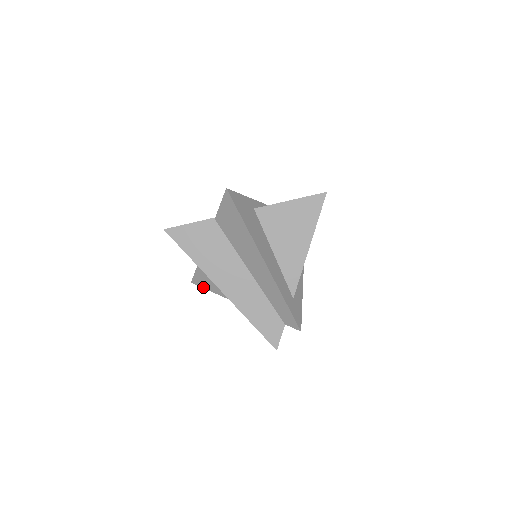
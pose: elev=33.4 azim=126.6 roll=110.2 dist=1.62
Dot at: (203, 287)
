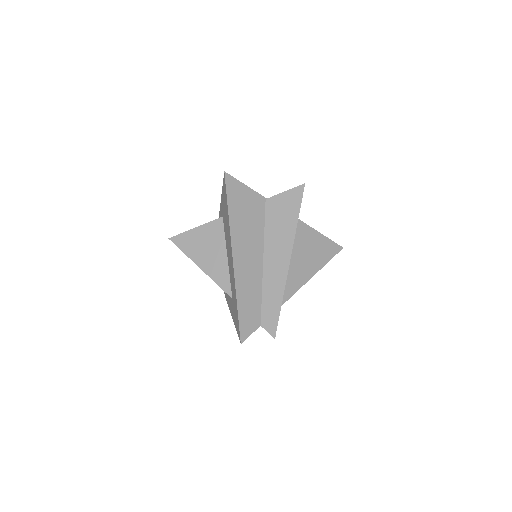
Dot at: (182, 249)
